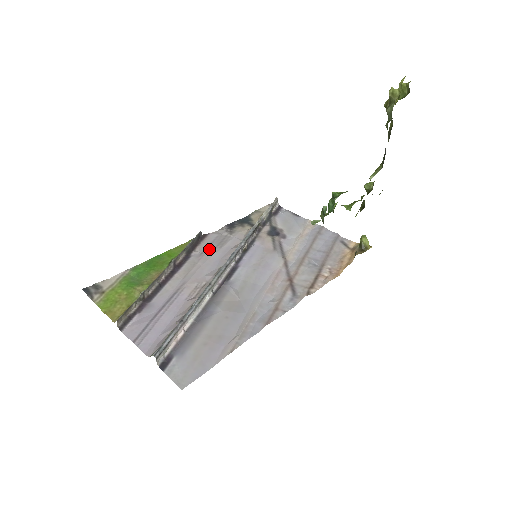
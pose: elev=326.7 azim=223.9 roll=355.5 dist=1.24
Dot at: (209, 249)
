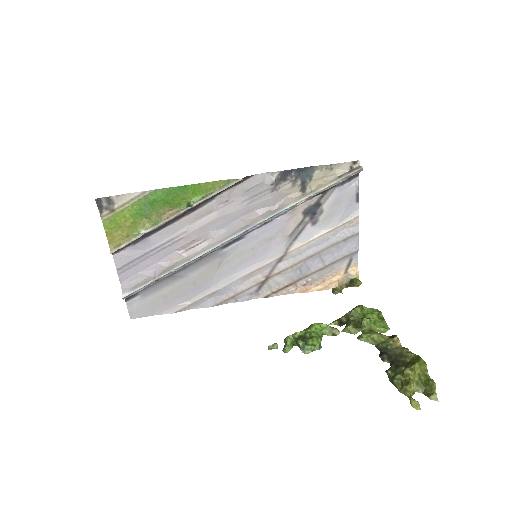
Dot at: (237, 199)
